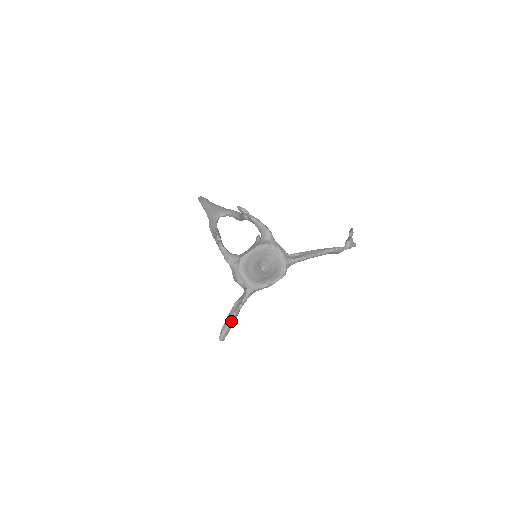
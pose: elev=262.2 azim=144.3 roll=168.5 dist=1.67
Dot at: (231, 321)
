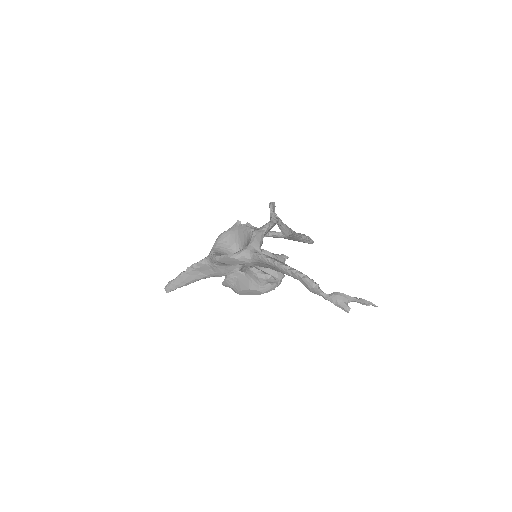
Dot at: (179, 275)
